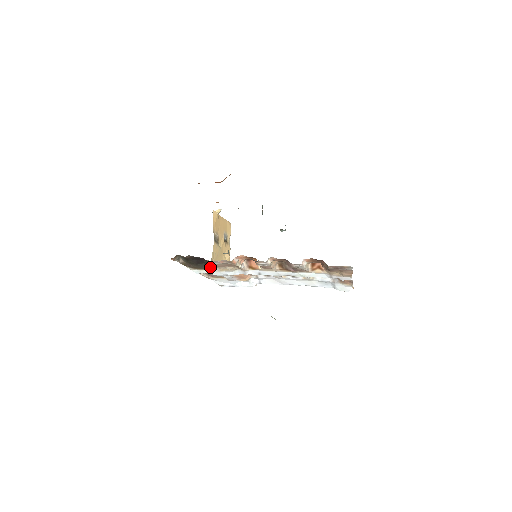
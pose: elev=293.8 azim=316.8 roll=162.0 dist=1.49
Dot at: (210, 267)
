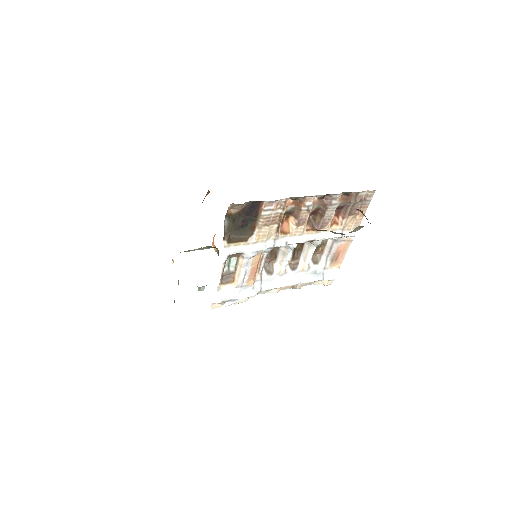
Dot at: (248, 235)
